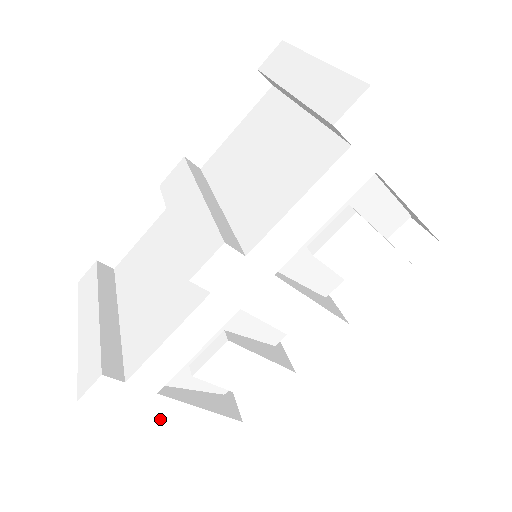
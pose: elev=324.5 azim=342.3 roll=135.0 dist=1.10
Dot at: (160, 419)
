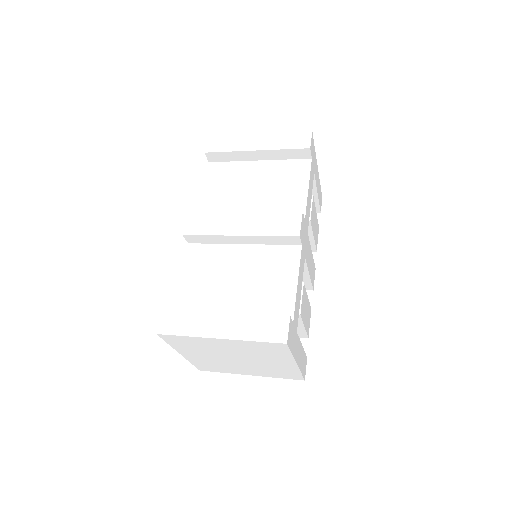
Dot at: (297, 359)
